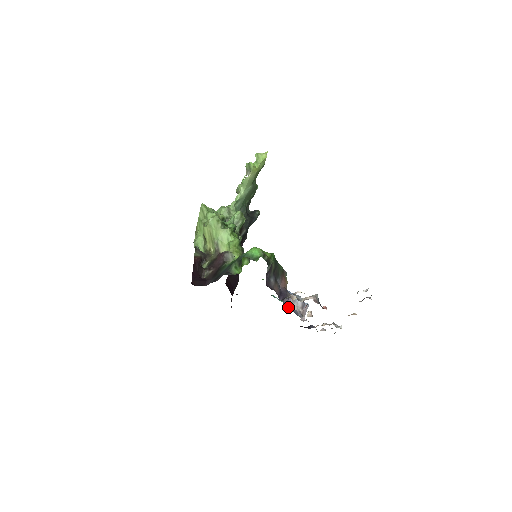
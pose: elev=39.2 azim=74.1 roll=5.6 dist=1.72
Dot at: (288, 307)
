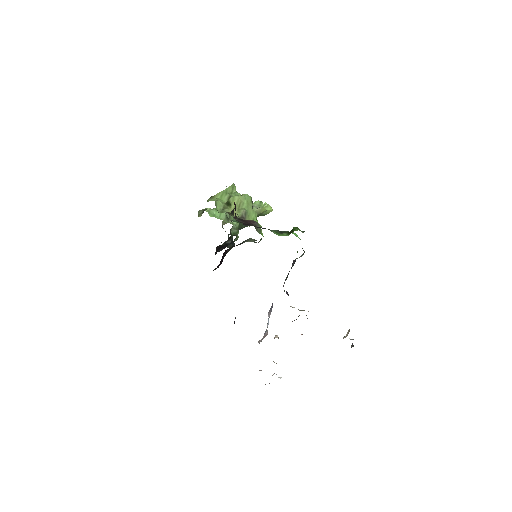
Dot at: (269, 314)
